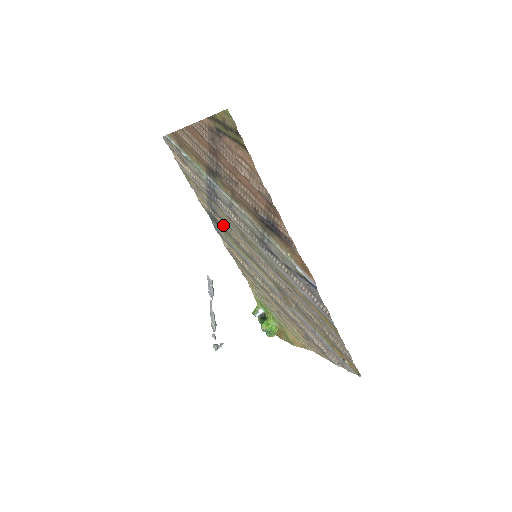
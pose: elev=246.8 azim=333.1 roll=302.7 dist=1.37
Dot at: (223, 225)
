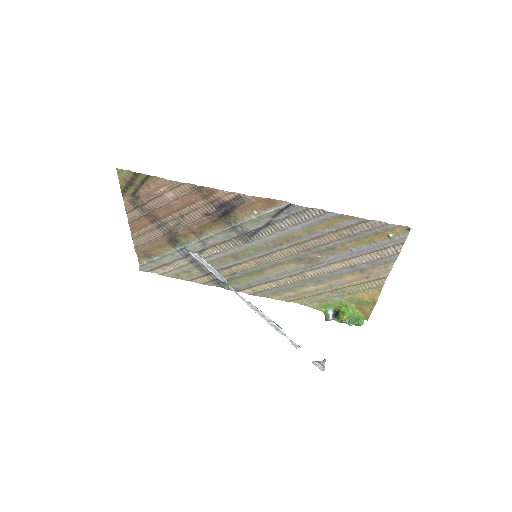
Dot at: (226, 275)
